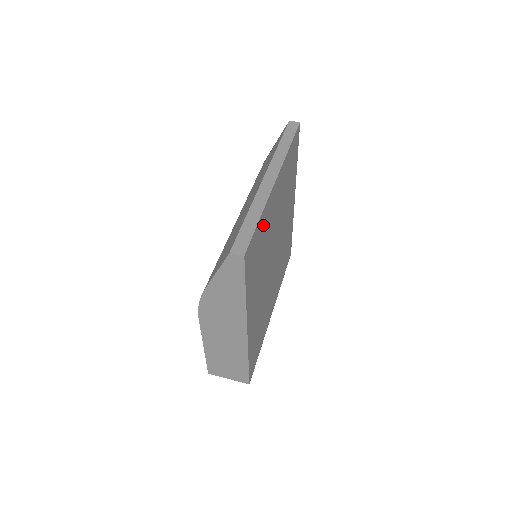
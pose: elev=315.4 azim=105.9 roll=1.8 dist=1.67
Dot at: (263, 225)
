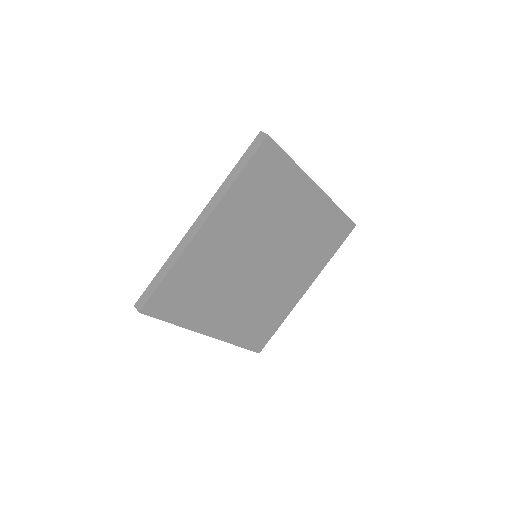
Dot at: (186, 271)
